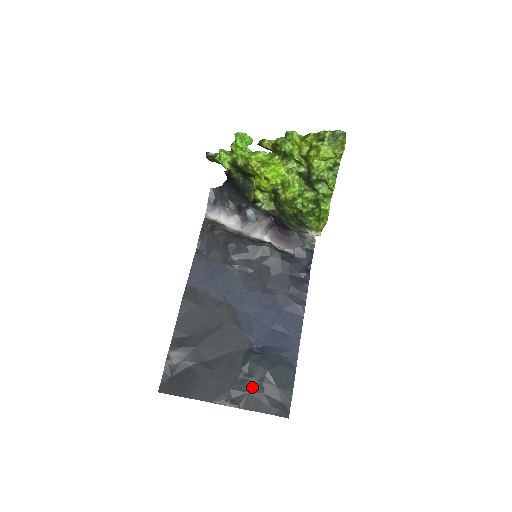
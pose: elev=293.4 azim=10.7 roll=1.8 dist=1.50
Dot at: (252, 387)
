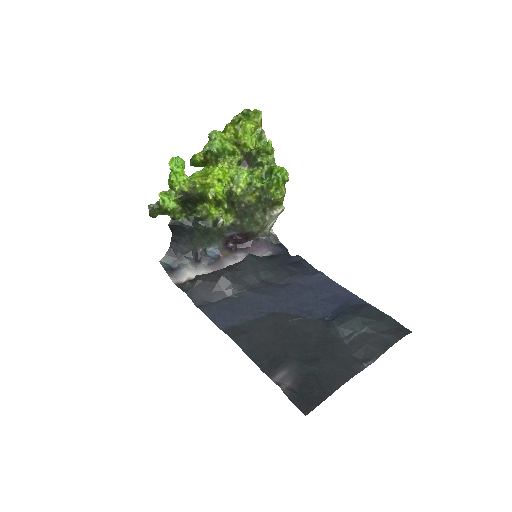
Dot at: (364, 338)
